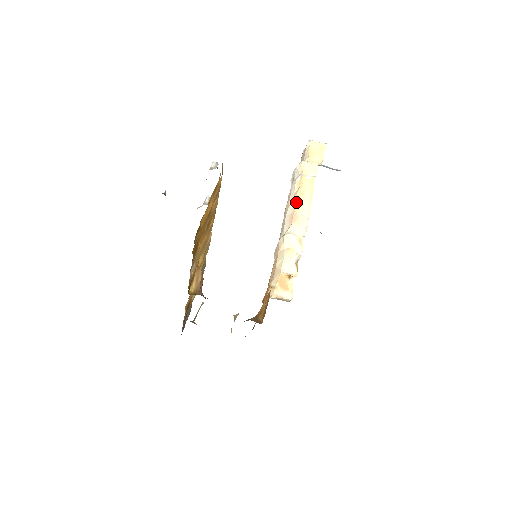
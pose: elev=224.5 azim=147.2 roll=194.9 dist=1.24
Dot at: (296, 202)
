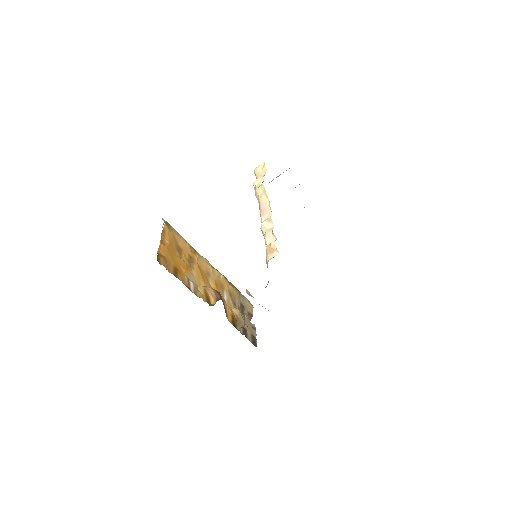
Dot at: (260, 206)
